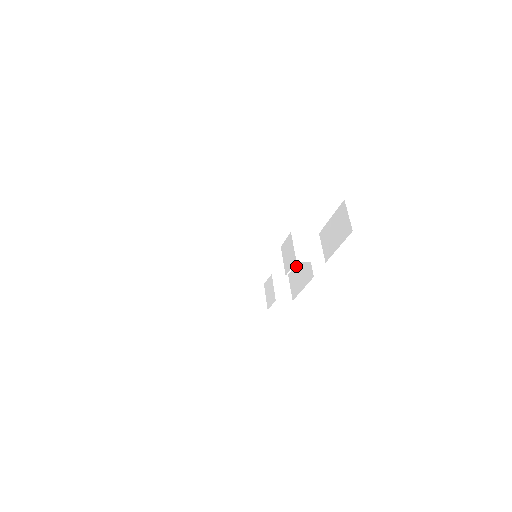
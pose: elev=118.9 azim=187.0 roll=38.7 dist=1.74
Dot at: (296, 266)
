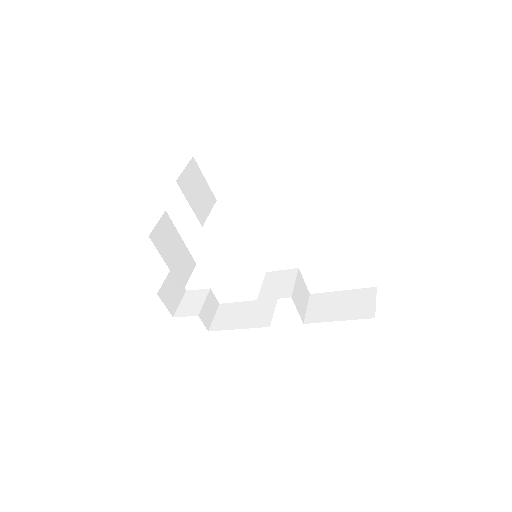
Dot at: (243, 303)
